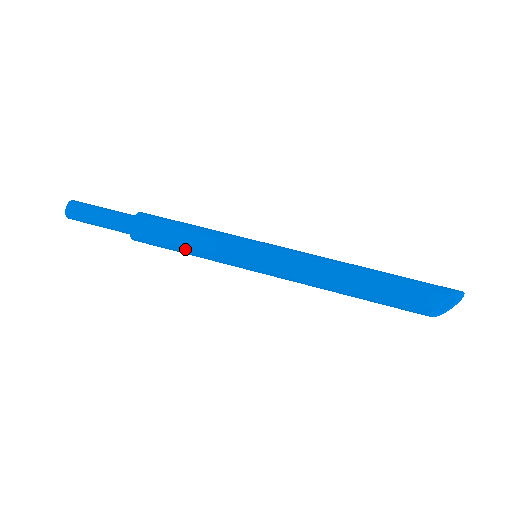
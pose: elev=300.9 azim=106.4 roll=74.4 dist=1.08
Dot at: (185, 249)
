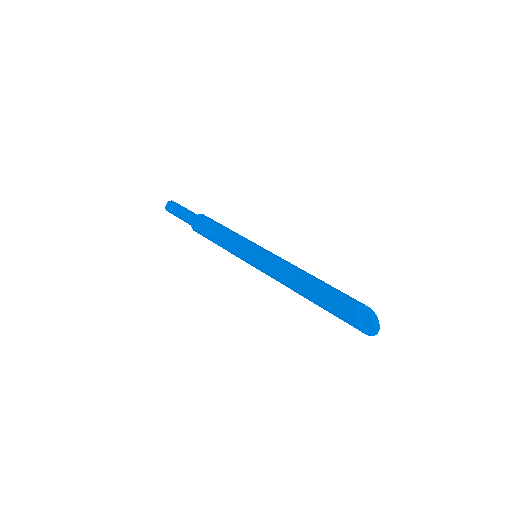
Dot at: (221, 230)
